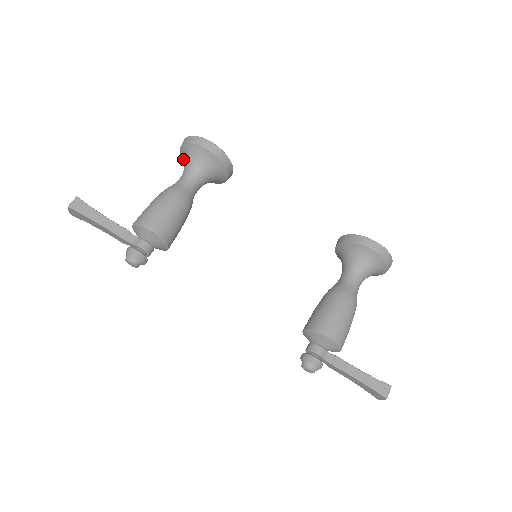
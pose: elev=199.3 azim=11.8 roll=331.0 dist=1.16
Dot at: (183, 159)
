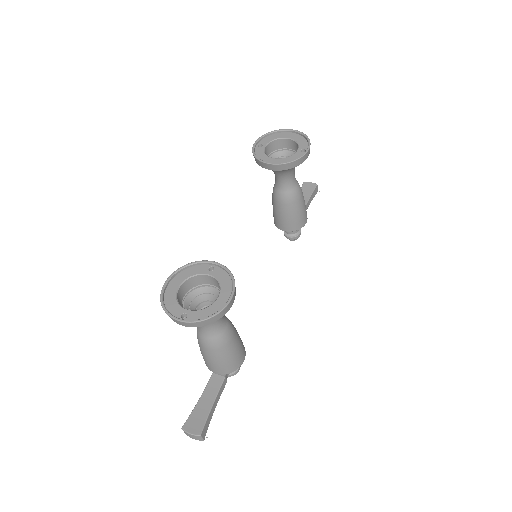
Dot at: occluded
